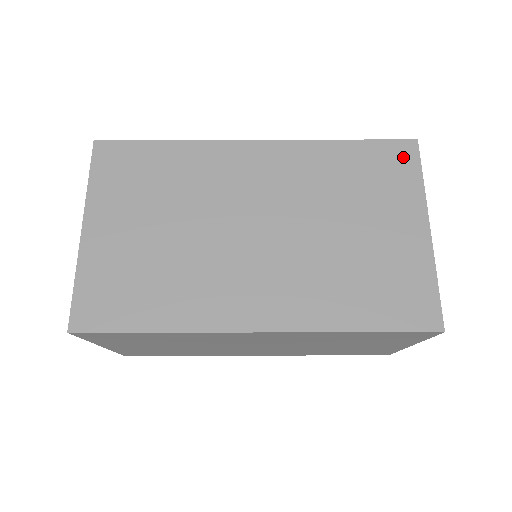
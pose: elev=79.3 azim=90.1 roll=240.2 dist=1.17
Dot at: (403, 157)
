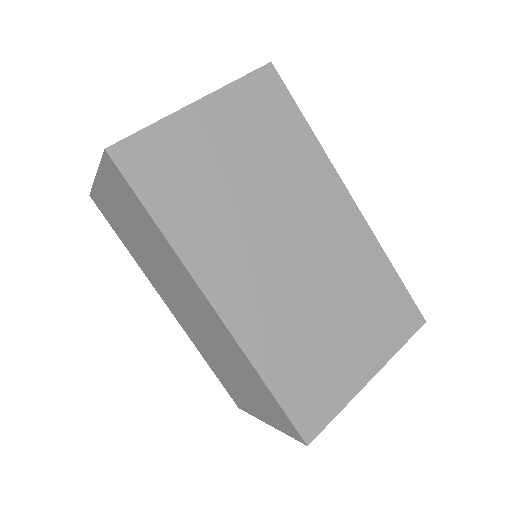
Dot at: (408, 320)
